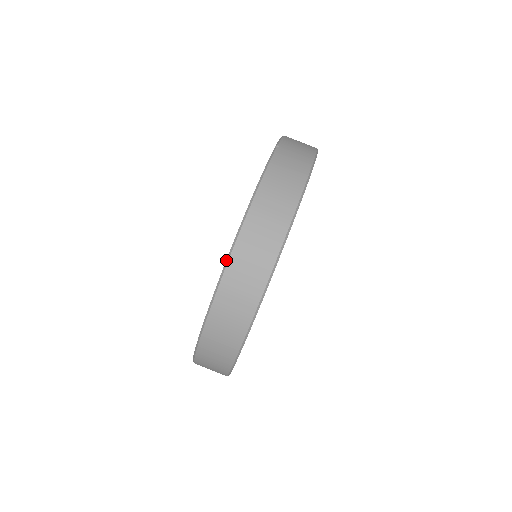
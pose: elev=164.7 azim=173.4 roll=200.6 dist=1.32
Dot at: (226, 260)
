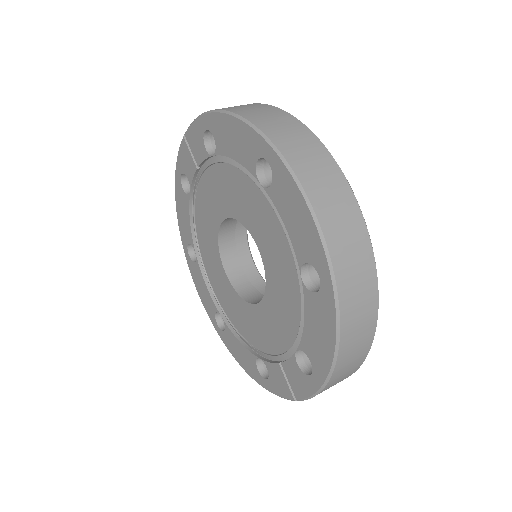
Dot at: (251, 127)
